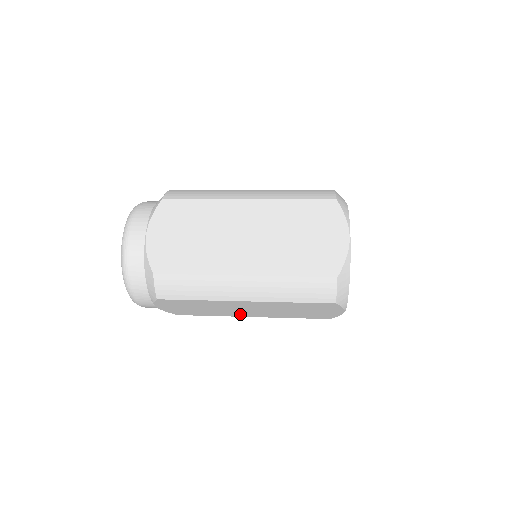
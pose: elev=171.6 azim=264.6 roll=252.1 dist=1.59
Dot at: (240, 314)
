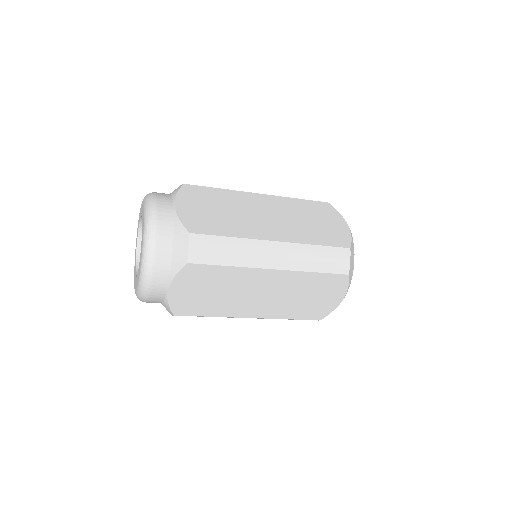
Dot at: (244, 310)
